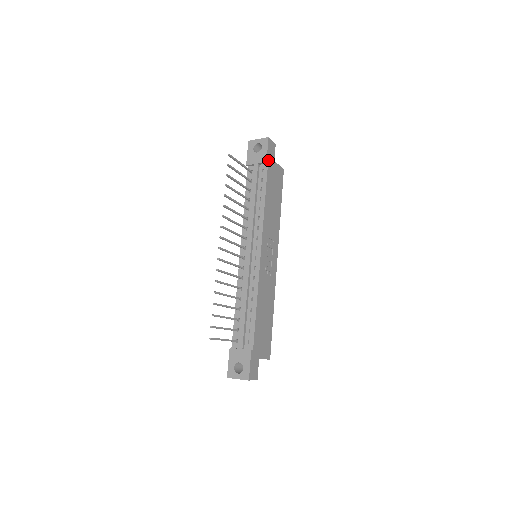
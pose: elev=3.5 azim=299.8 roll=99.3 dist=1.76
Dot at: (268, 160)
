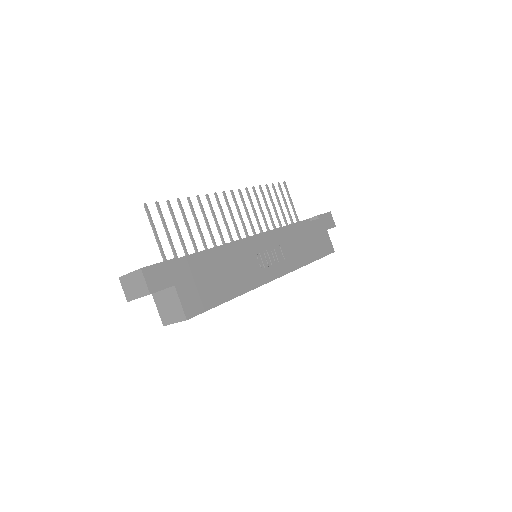
Dot at: (320, 218)
